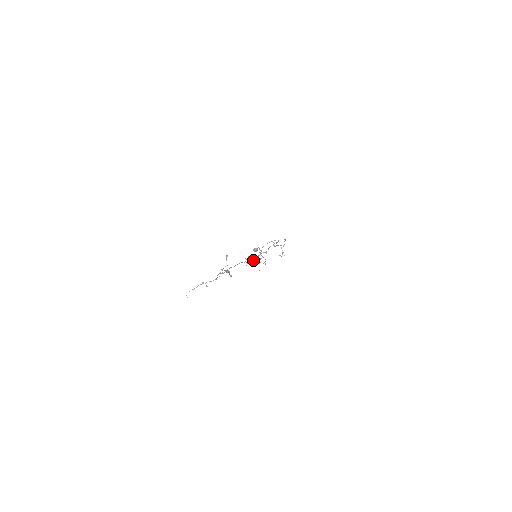
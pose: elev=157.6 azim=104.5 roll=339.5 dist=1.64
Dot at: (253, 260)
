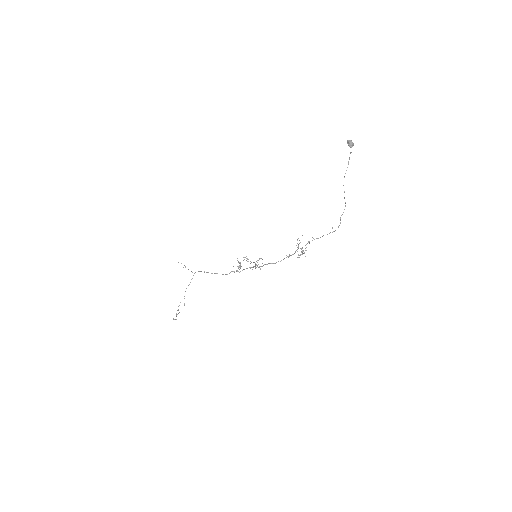
Dot at: occluded
